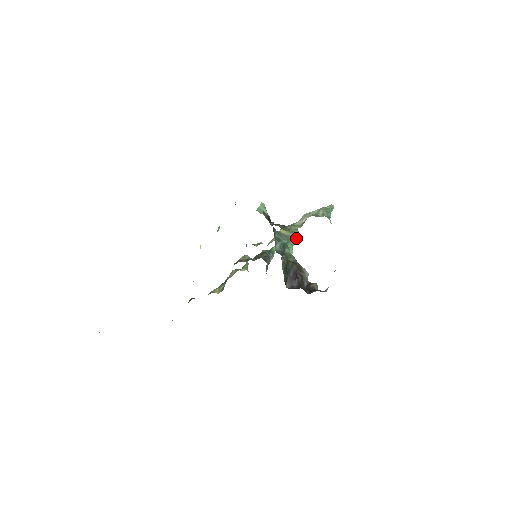
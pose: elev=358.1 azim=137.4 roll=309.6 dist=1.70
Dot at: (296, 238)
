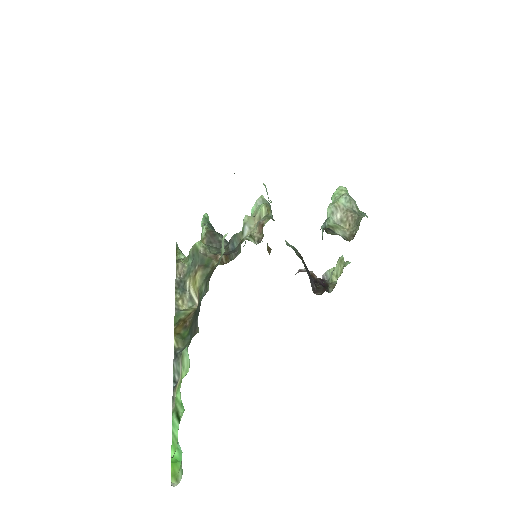
Dot at: occluded
